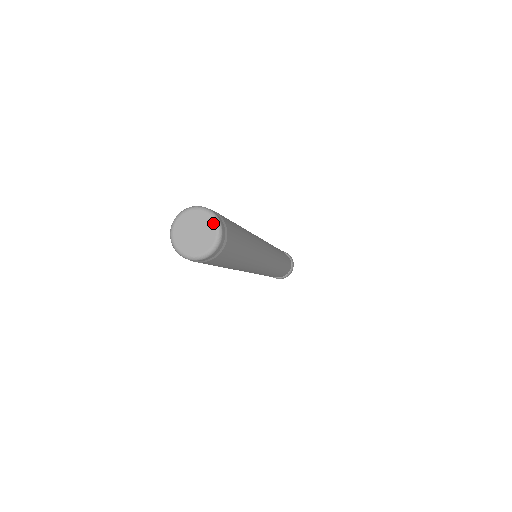
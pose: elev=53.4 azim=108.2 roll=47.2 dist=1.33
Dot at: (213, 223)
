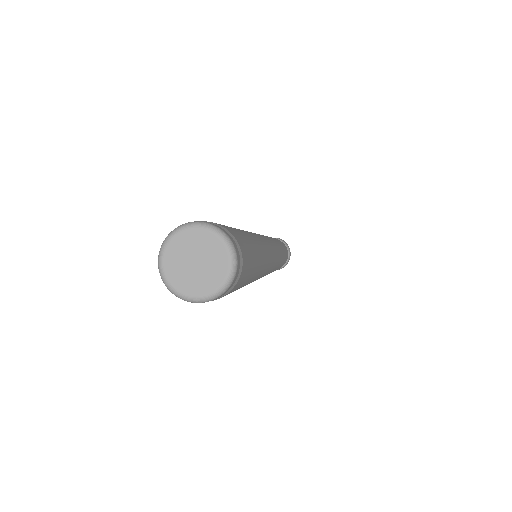
Dot at: (225, 251)
